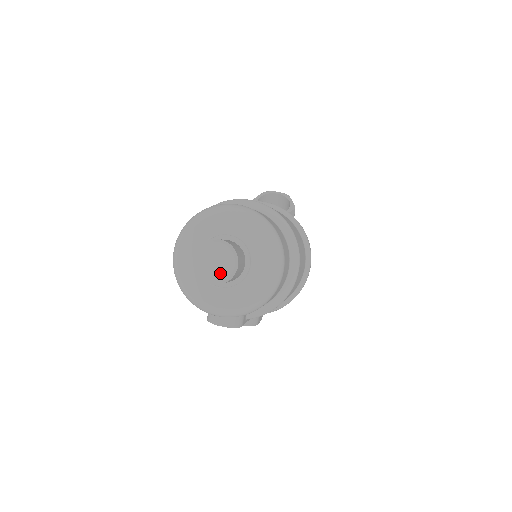
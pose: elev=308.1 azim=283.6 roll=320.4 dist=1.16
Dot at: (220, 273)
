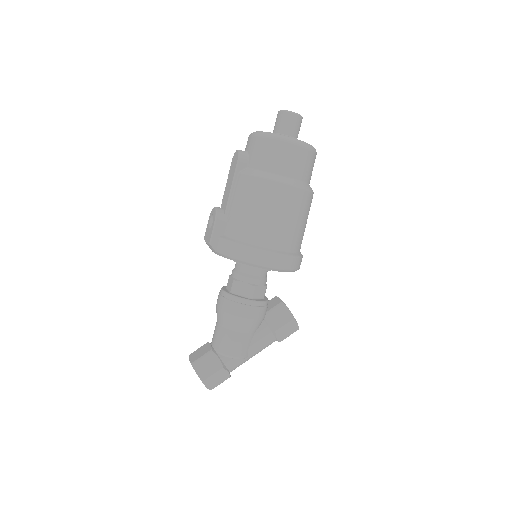
Dot at: (287, 111)
